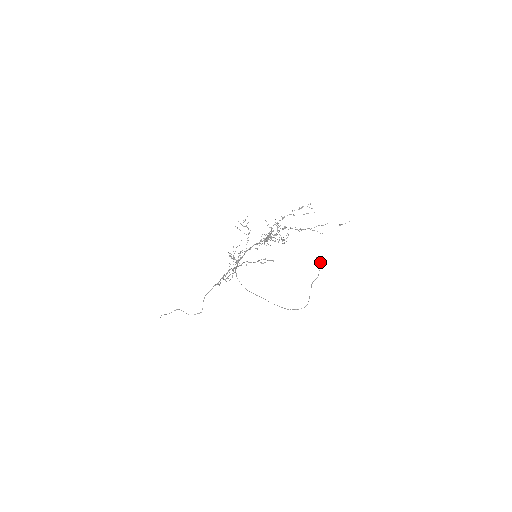
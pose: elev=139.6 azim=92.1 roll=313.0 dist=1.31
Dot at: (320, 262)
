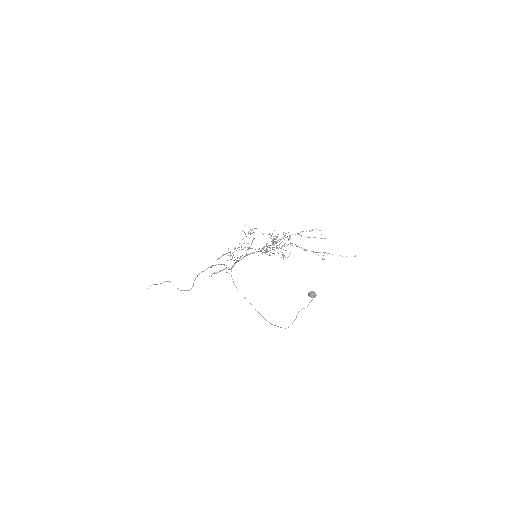
Dot at: (312, 297)
